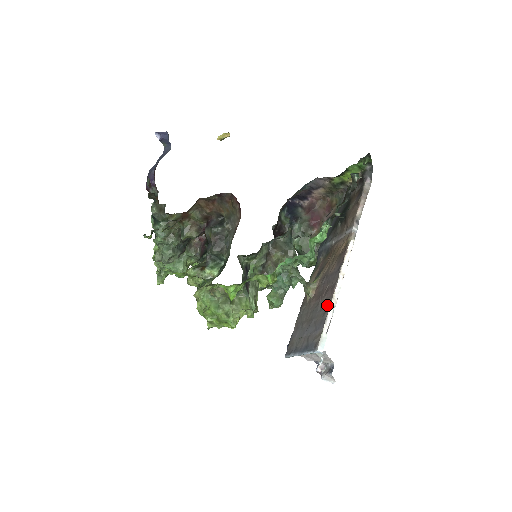
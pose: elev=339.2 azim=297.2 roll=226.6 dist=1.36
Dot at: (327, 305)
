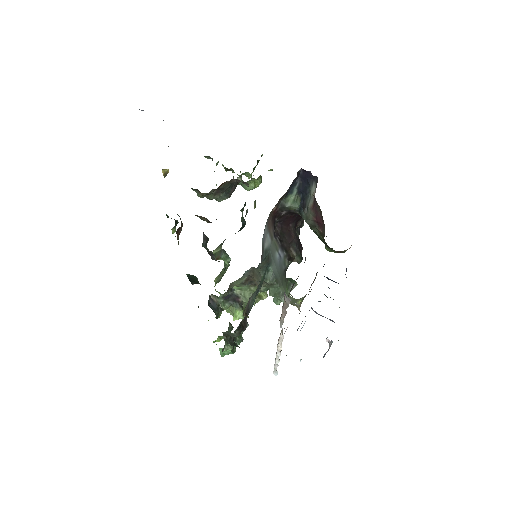
Dot at: occluded
